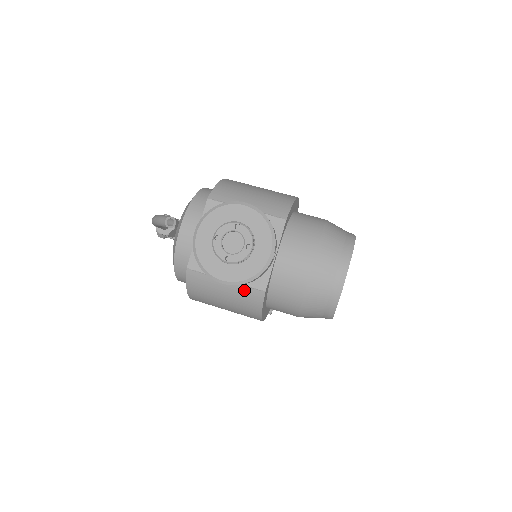
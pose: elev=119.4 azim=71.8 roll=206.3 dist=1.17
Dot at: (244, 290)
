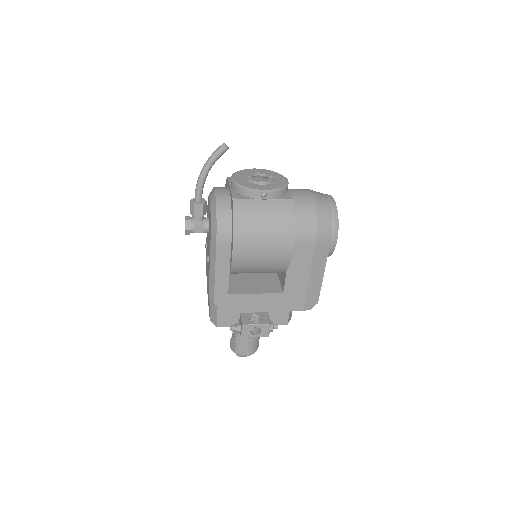
Dot at: (278, 203)
